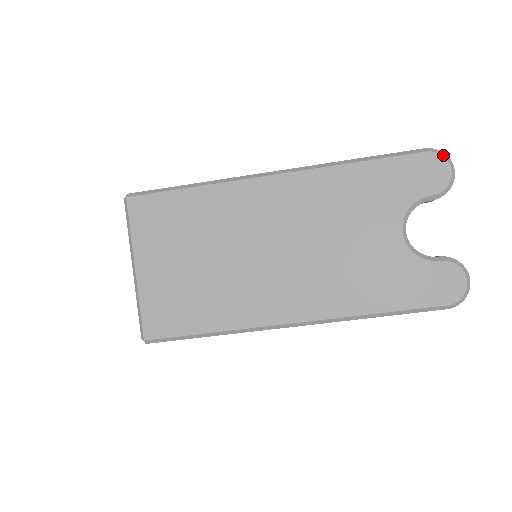
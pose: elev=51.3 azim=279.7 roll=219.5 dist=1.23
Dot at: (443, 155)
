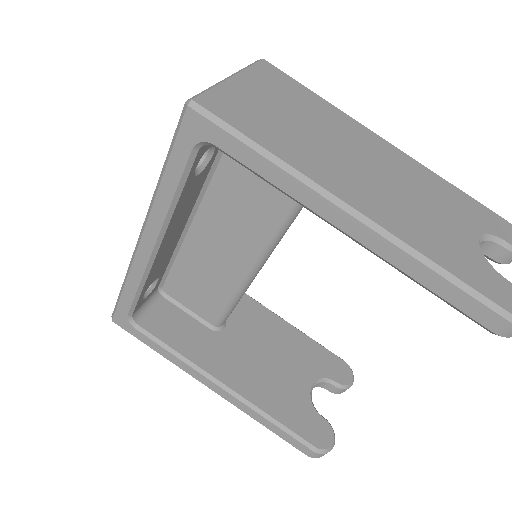
Dot at: out of frame
